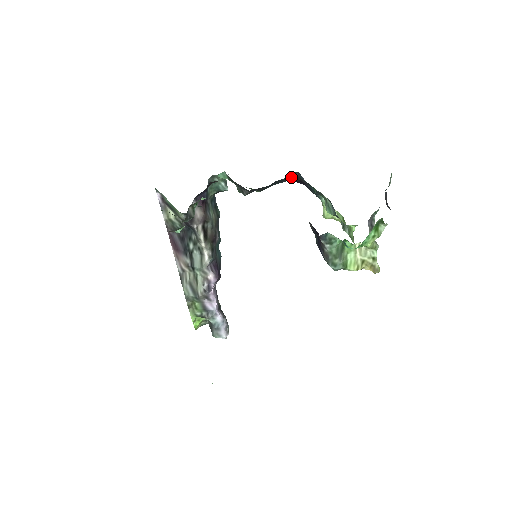
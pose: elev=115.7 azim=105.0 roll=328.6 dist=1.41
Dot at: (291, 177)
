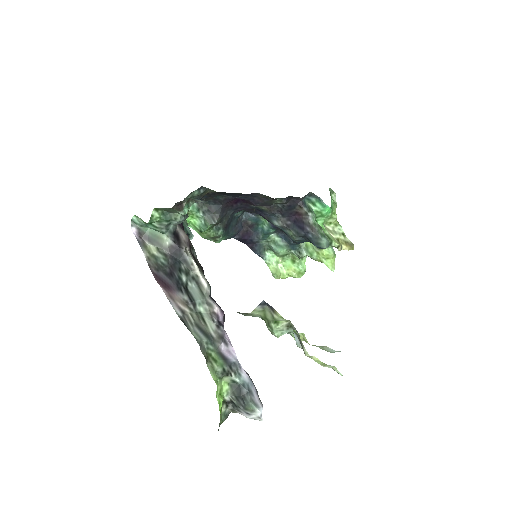
Dot at: (239, 224)
